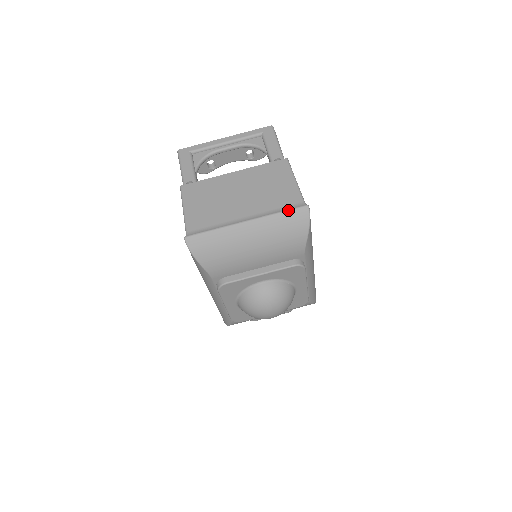
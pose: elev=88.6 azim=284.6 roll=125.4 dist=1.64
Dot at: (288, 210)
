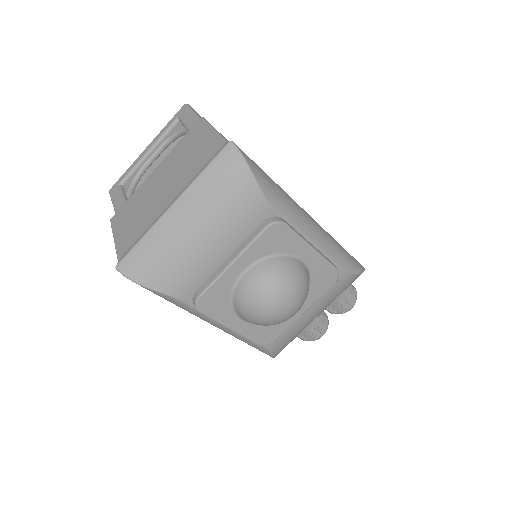
Dot at: (210, 162)
